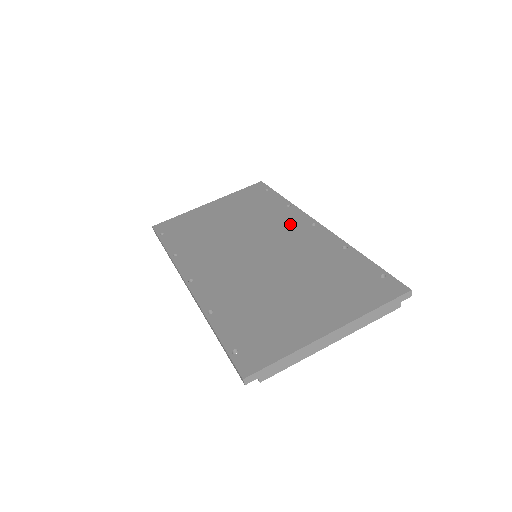
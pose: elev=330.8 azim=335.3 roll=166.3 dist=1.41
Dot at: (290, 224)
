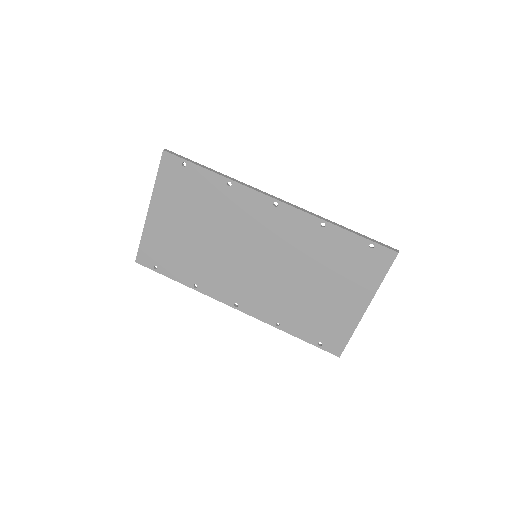
Dot at: (254, 212)
